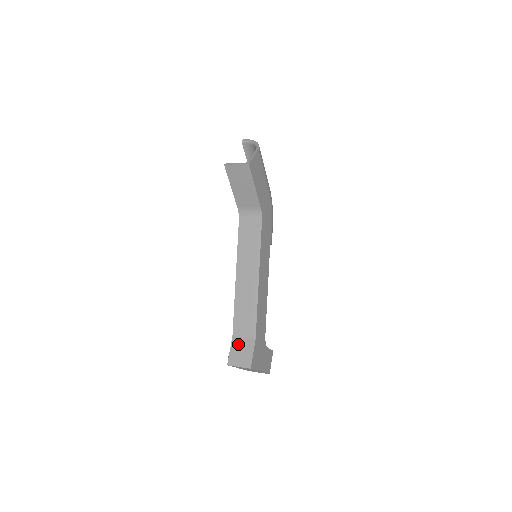
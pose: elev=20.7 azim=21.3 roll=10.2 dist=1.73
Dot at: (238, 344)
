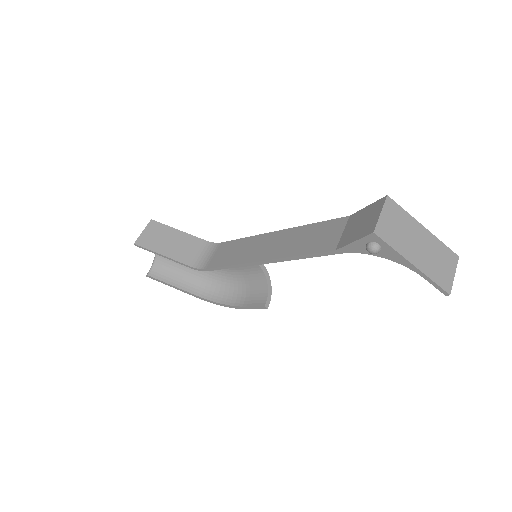
Dot at: (348, 235)
